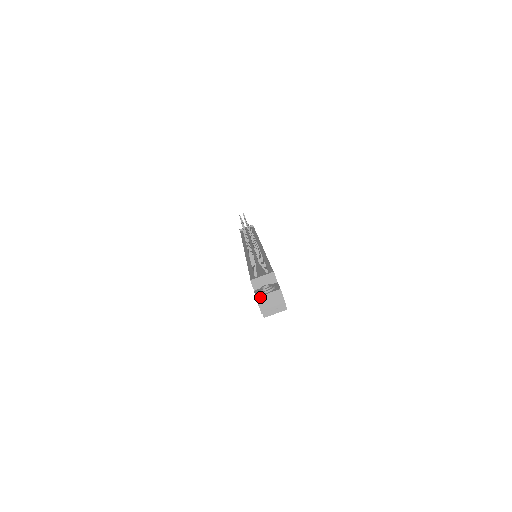
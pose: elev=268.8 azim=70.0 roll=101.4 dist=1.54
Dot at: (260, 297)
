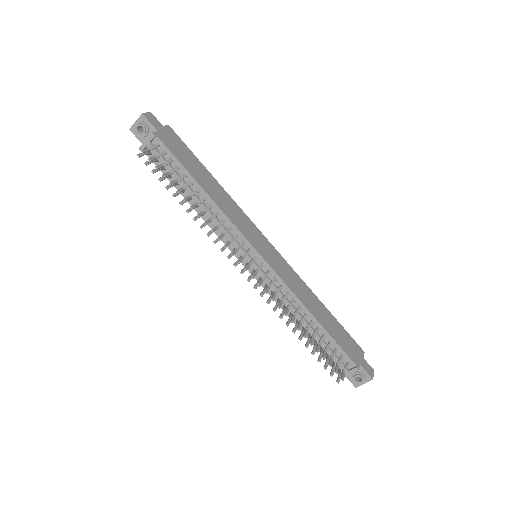
Dot at: occluded
